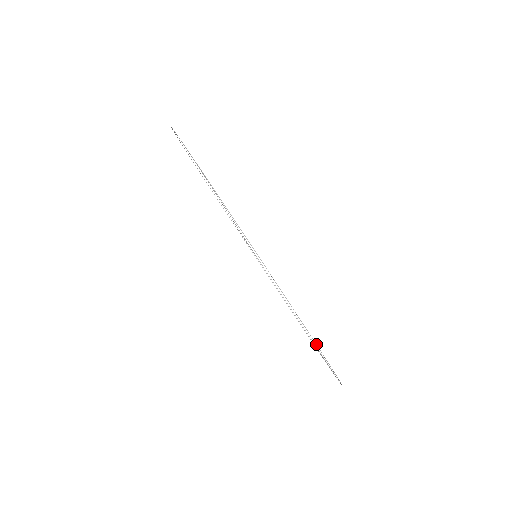
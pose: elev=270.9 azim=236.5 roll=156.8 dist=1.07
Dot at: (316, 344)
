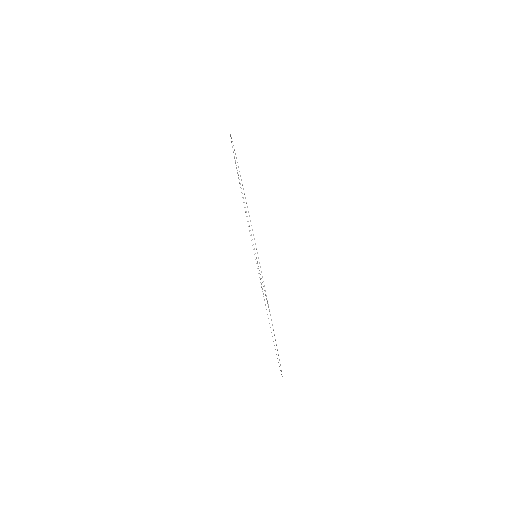
Dot at: (242, 184)
